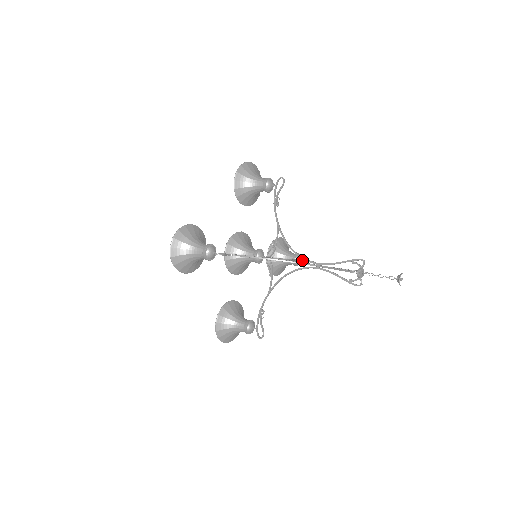
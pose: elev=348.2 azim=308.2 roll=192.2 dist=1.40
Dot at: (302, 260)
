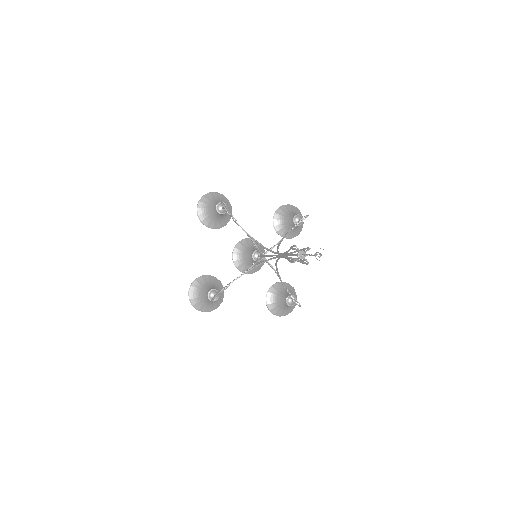
Dot at: occluded
